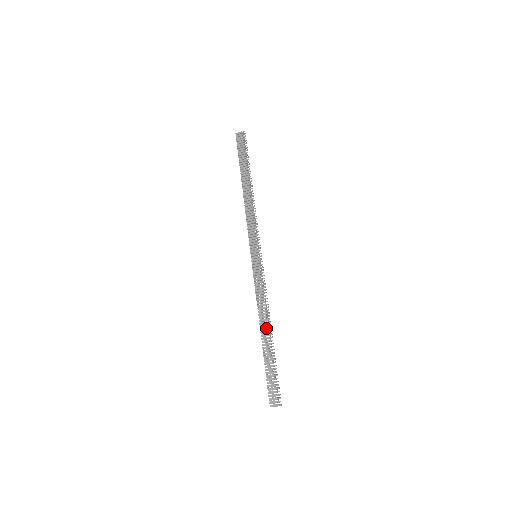
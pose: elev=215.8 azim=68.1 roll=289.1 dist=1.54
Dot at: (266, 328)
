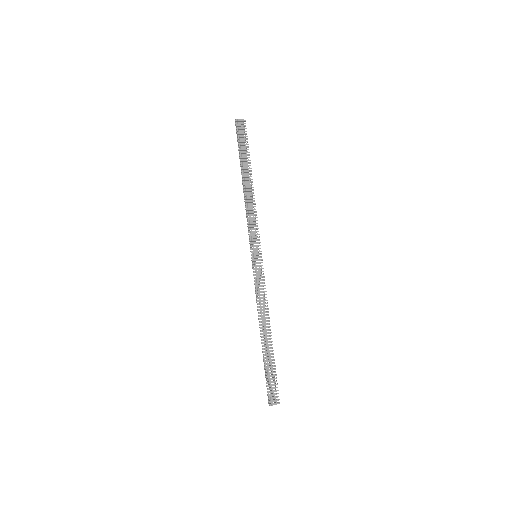
Dot at: (267, 330)
